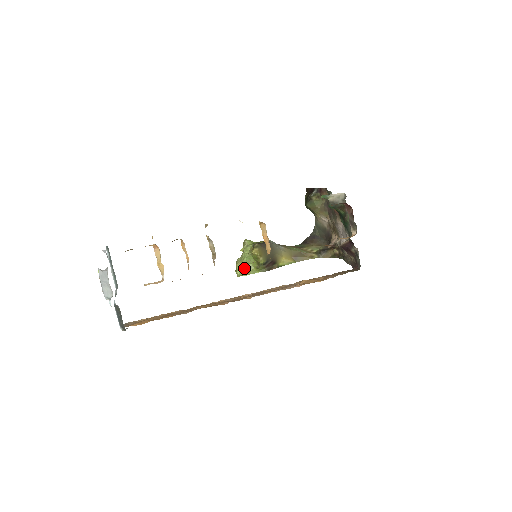
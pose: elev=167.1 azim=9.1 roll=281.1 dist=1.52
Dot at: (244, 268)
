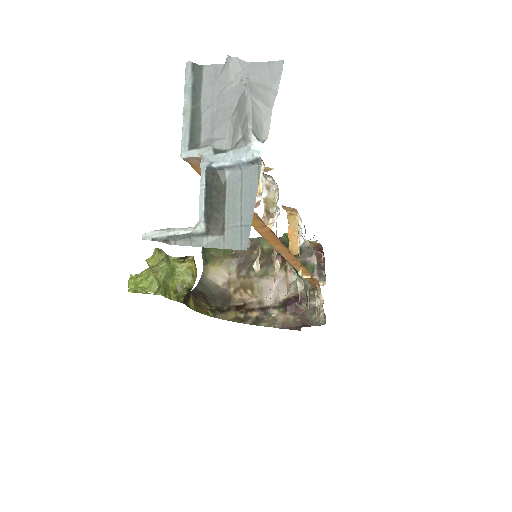
Dot at: (163, 283)
